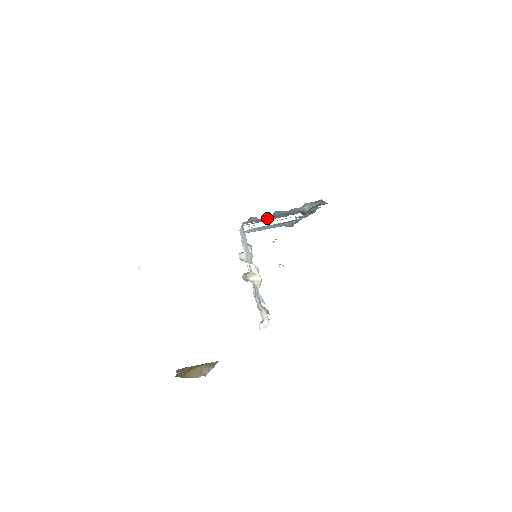
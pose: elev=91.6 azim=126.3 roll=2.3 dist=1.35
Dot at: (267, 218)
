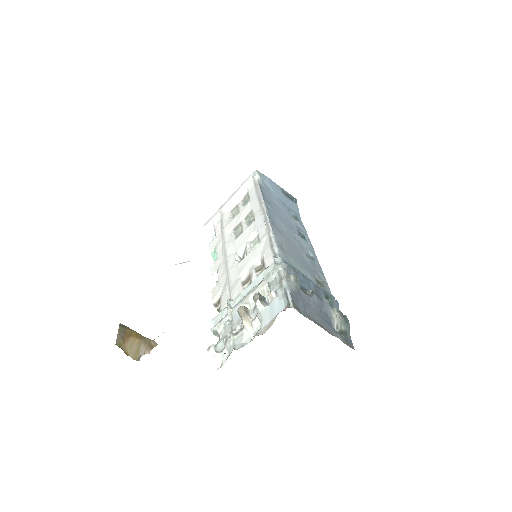
Dot at: (303, 279)
